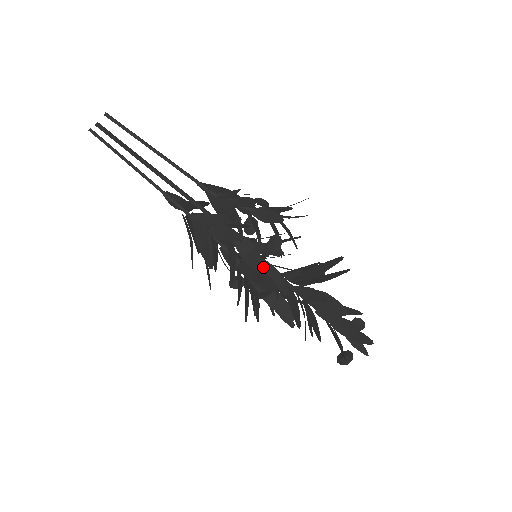
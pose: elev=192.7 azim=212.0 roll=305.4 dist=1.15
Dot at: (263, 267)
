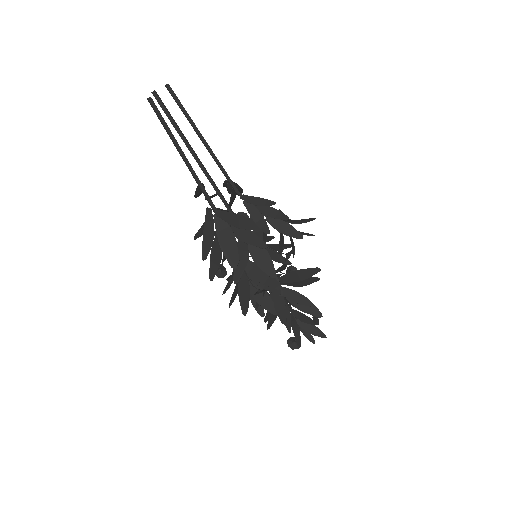
Dot at: (276, 274)
